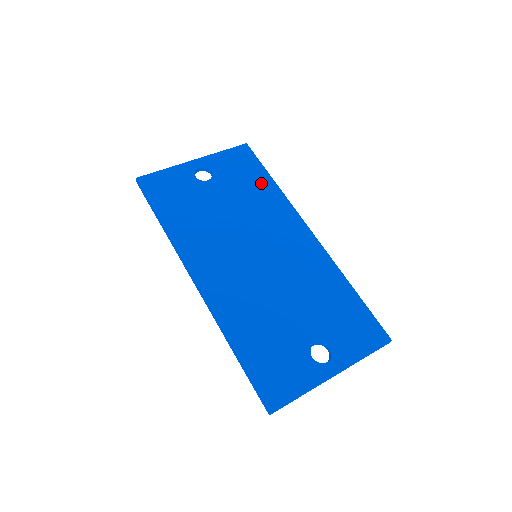
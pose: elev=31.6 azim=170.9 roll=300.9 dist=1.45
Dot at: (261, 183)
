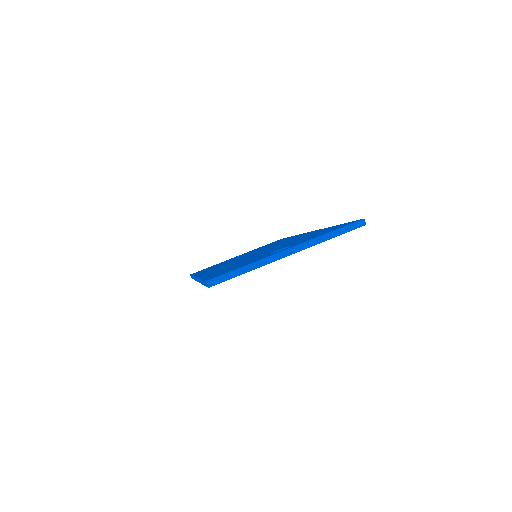
Dot at: (281, 240)
